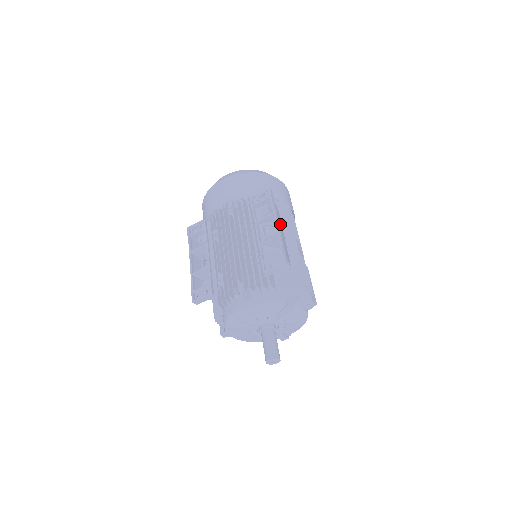
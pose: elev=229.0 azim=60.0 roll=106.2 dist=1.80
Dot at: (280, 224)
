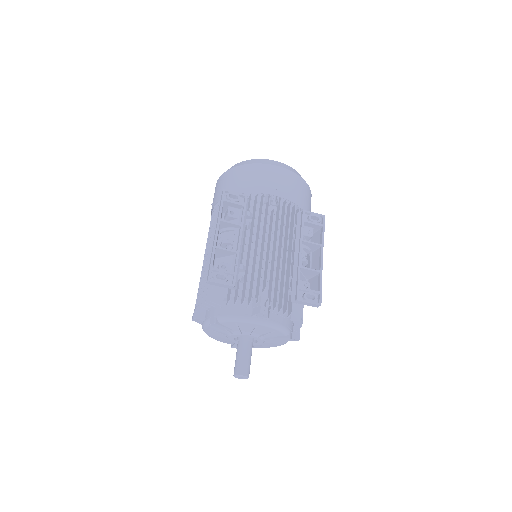
Dot at: (314, 254)
